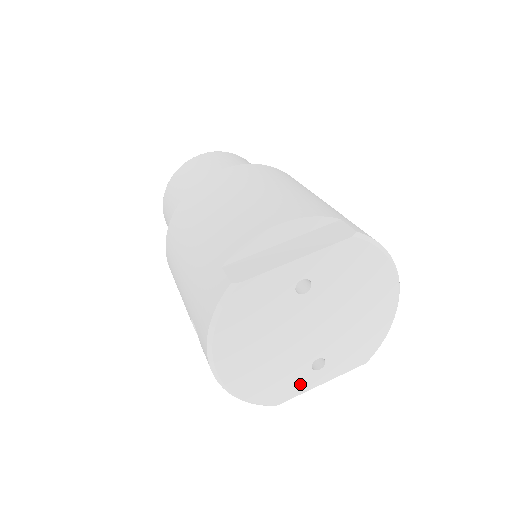
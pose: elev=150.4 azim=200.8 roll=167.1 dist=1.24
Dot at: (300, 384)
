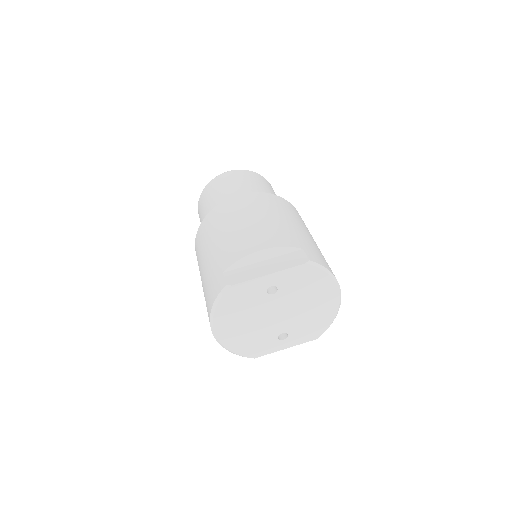
Dot at: (270, 347)
